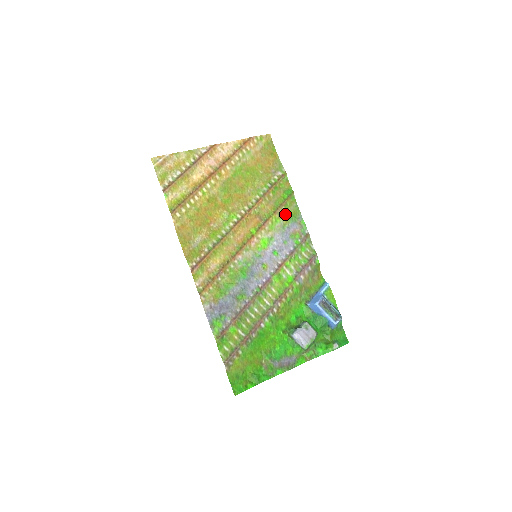
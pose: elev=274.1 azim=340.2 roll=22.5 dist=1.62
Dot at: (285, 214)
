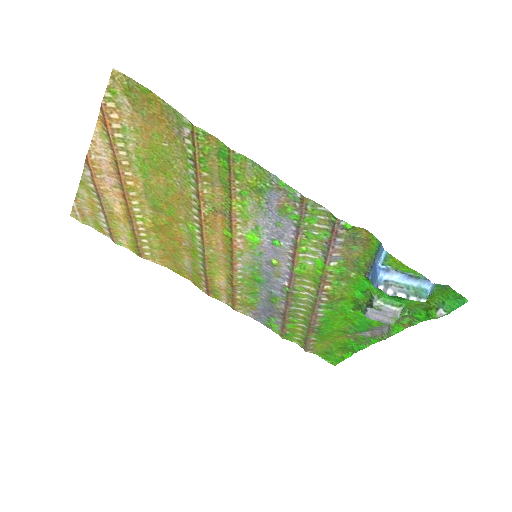
Dot at: (247, 188)
